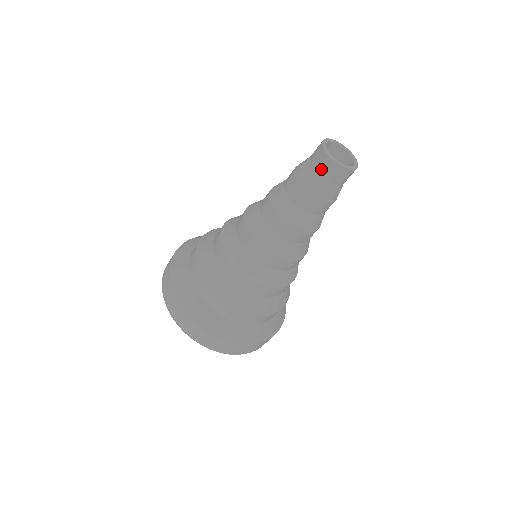
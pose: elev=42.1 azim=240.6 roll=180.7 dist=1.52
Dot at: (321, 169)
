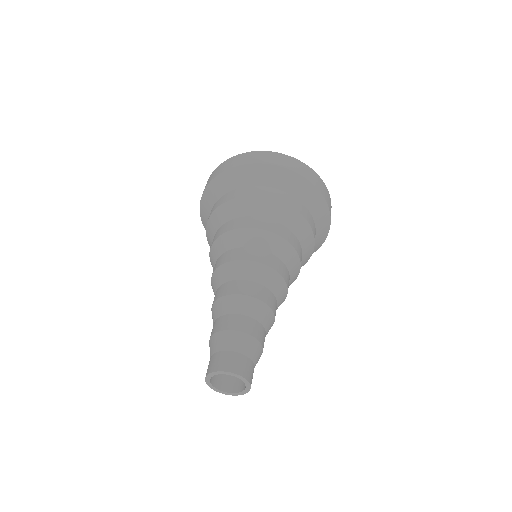
Dot at: (219, 377)
